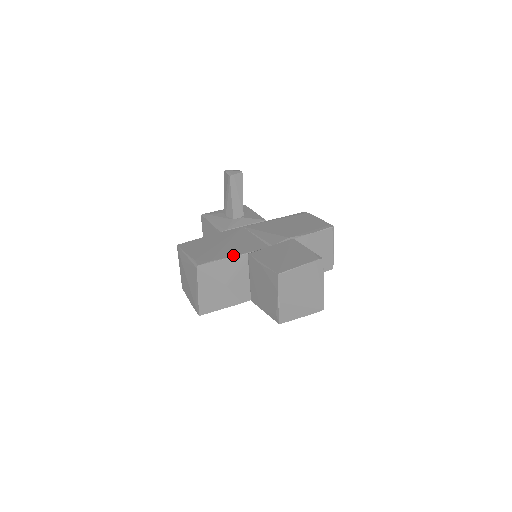
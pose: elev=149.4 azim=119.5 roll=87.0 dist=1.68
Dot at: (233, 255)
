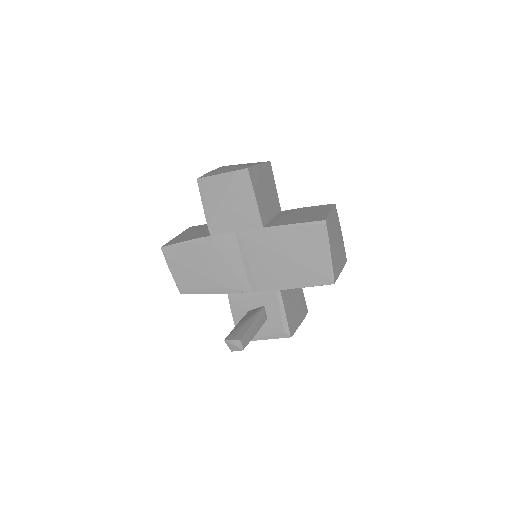
Dot at: occluded
